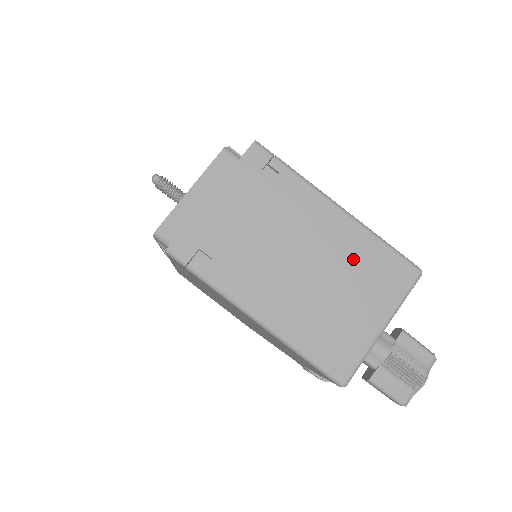
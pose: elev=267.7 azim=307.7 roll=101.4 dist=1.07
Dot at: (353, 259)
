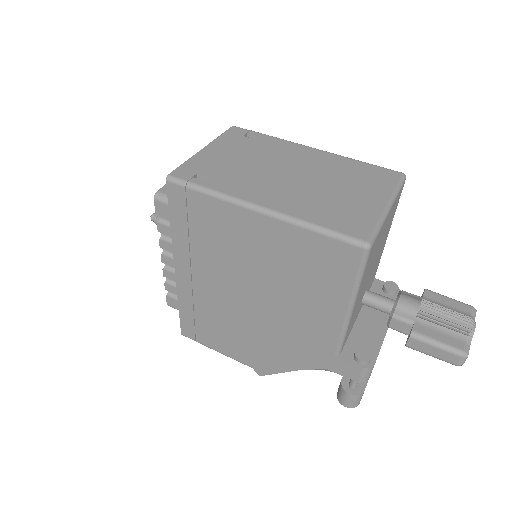
Dot at: (338, 170)
